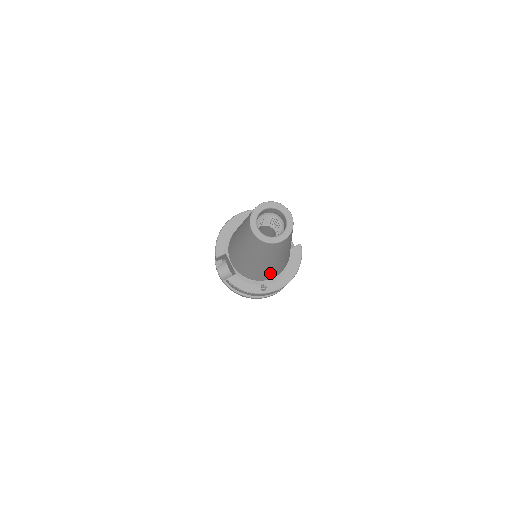
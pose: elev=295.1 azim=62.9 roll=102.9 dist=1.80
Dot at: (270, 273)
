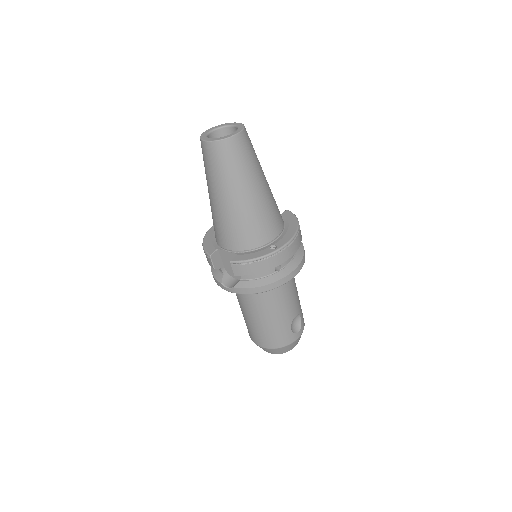
Dot at: (267, 221)
